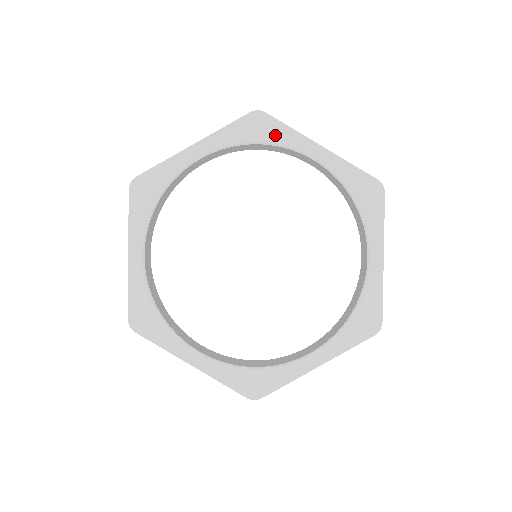
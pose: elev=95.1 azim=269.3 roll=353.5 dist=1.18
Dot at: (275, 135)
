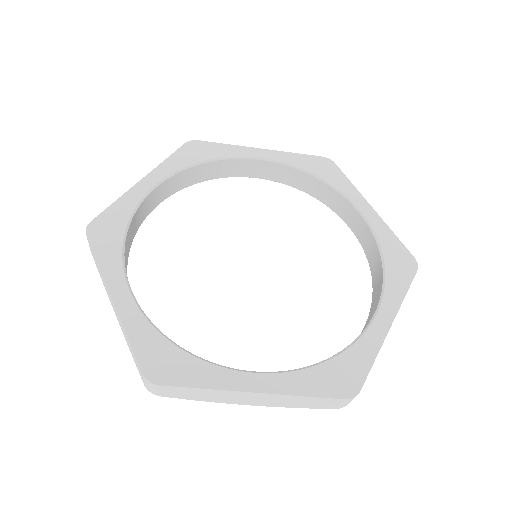
Dot at: (217, 152)
